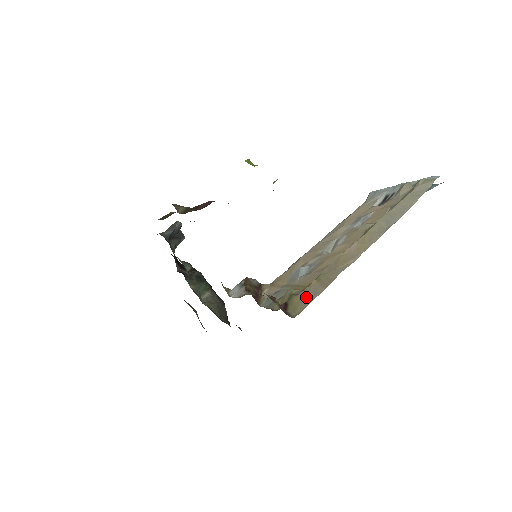
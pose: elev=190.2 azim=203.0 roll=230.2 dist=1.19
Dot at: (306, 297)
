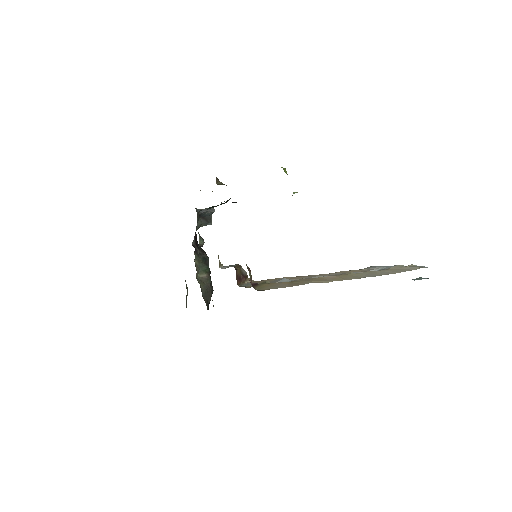
Dot at: (274, 286)
